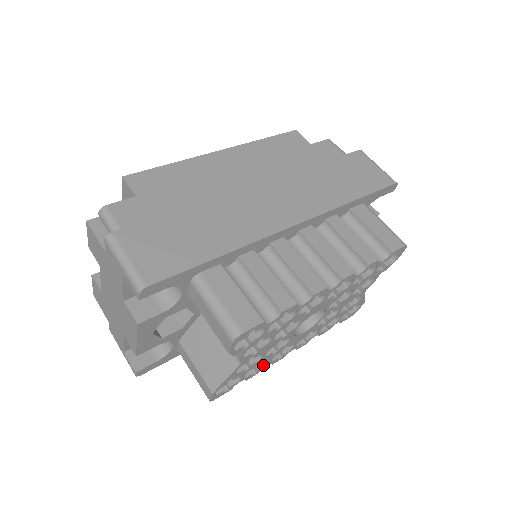
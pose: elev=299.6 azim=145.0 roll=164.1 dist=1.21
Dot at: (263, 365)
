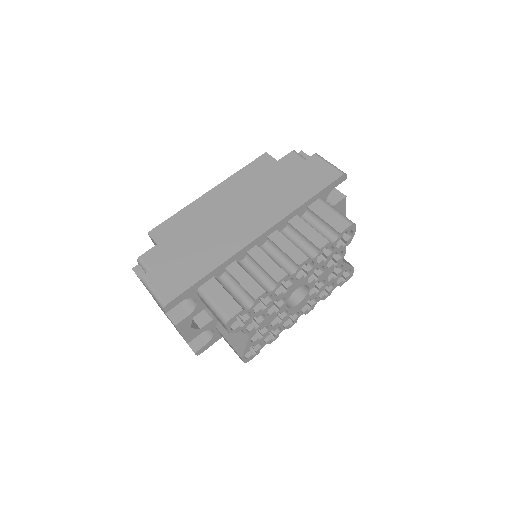
Dot at: (278, 331)
